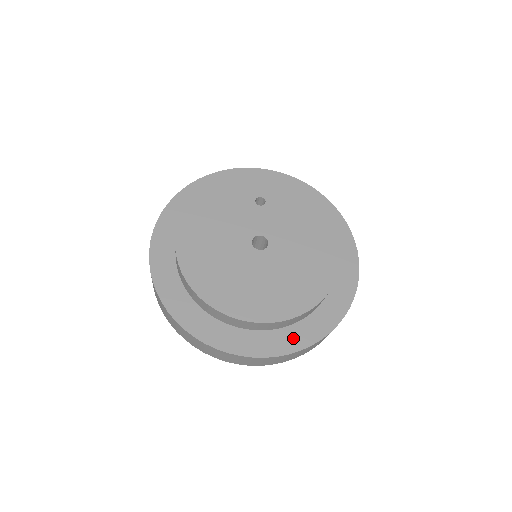
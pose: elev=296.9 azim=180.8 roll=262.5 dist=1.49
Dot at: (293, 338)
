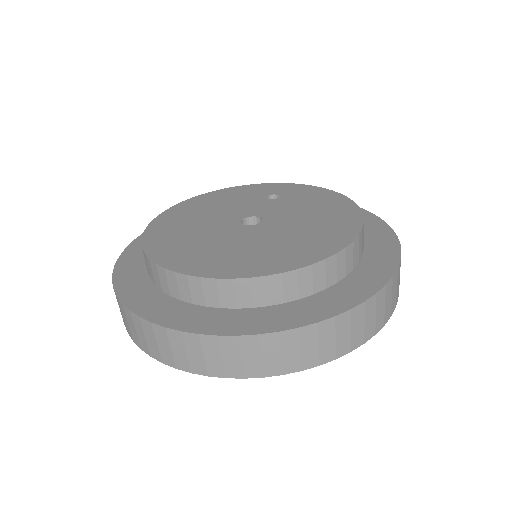
Dot at: (255, 320)
